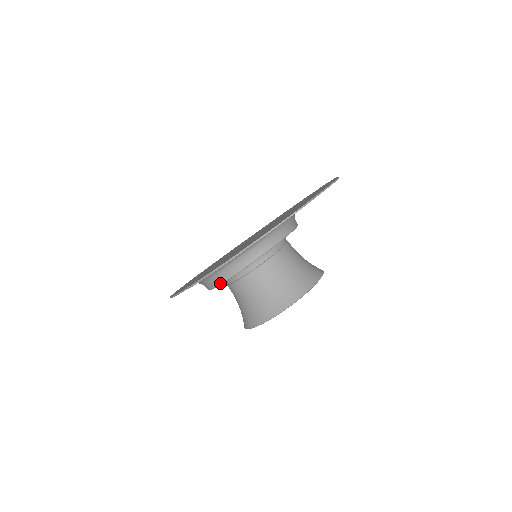
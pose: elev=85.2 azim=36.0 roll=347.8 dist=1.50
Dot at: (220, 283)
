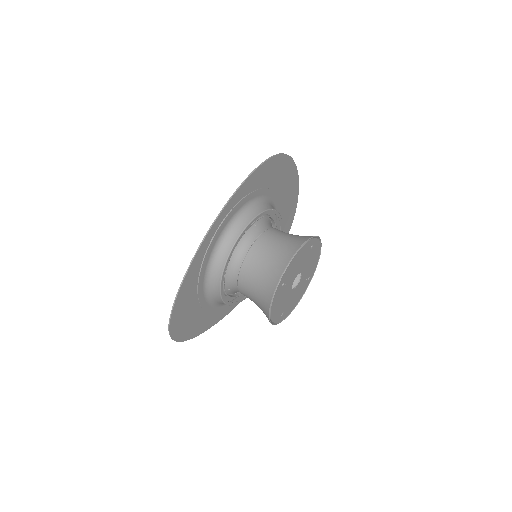
Dot at: (244, 227)
